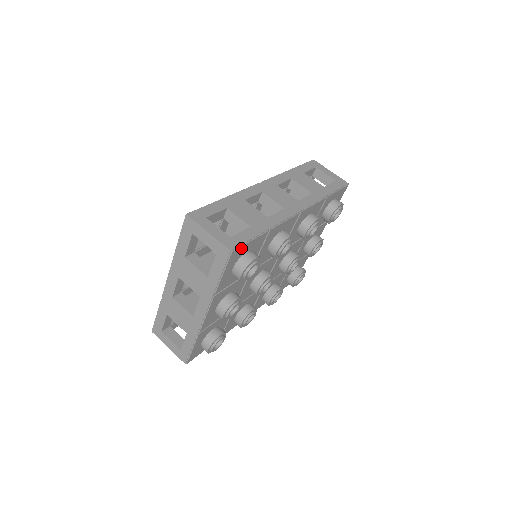
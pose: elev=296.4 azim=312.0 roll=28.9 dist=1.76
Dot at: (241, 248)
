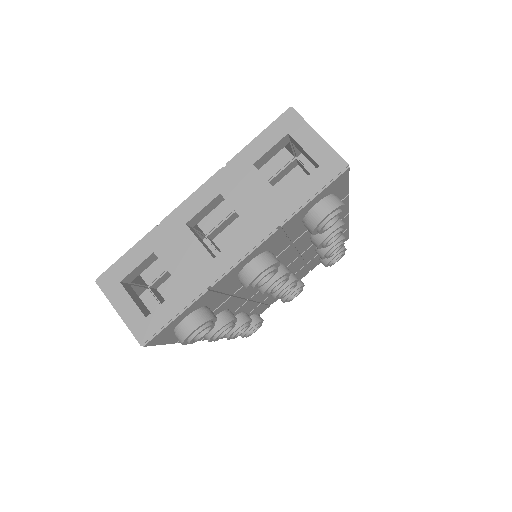
Dot at: (346, 177)
